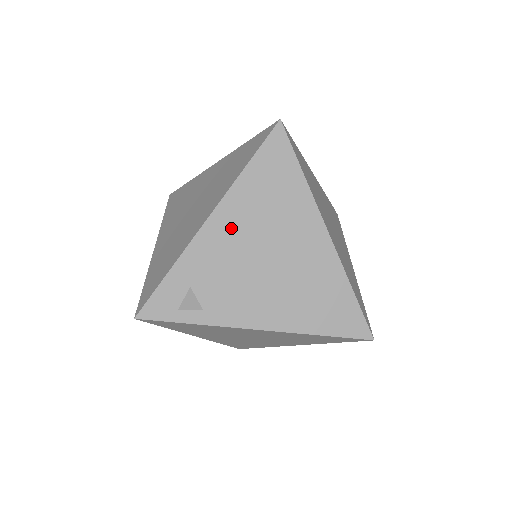
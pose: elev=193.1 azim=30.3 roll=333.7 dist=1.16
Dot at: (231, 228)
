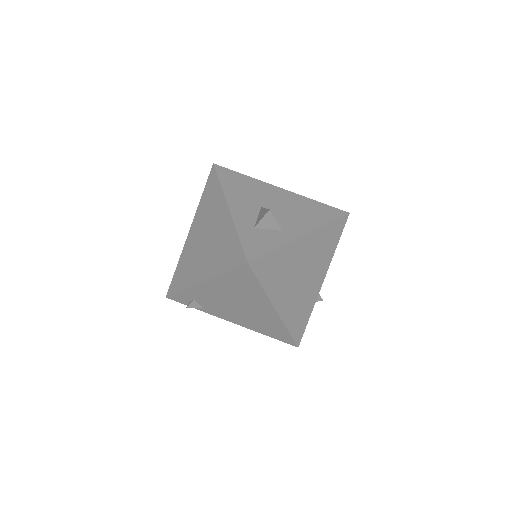
Dot at: (215, 290)
